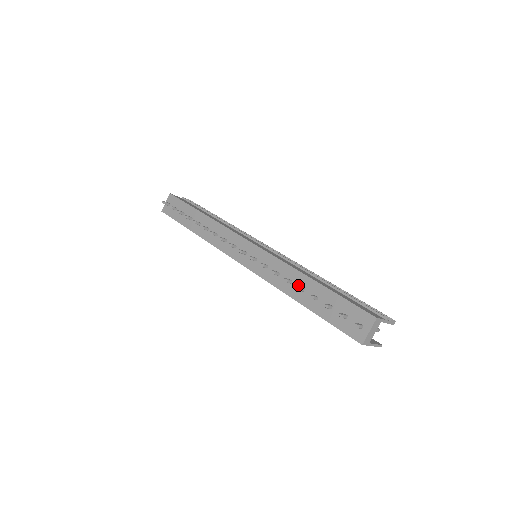
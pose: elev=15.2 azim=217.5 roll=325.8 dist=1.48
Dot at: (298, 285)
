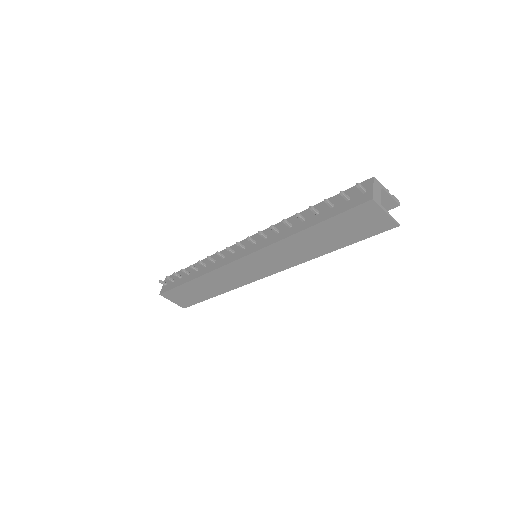
Dot at: (298, 222)
